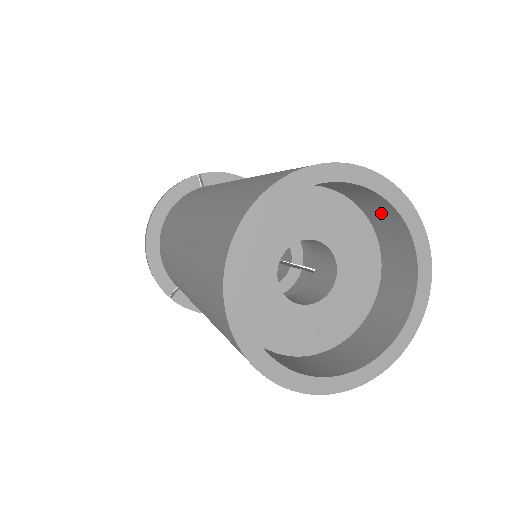
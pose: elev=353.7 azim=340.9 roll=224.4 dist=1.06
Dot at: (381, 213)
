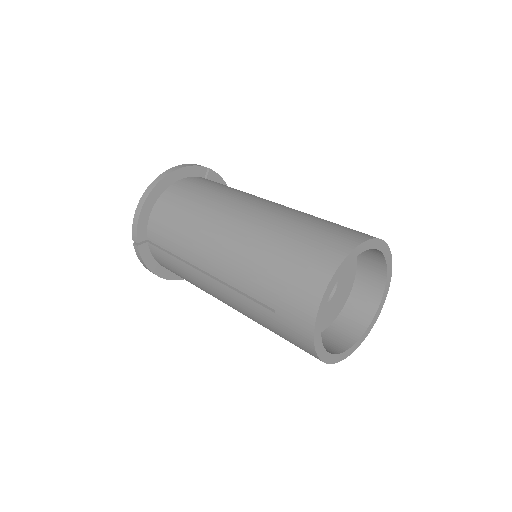
Dot at: (371, 277)
